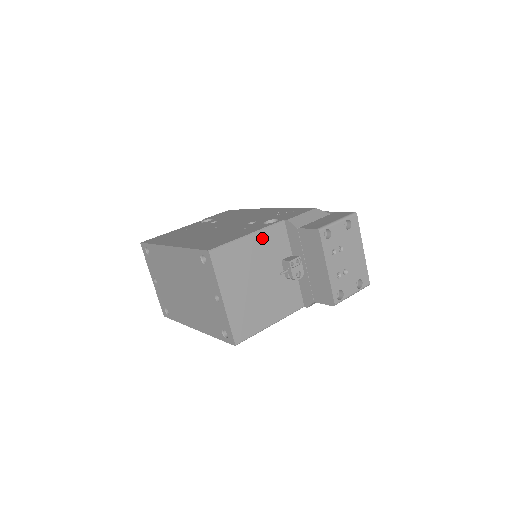
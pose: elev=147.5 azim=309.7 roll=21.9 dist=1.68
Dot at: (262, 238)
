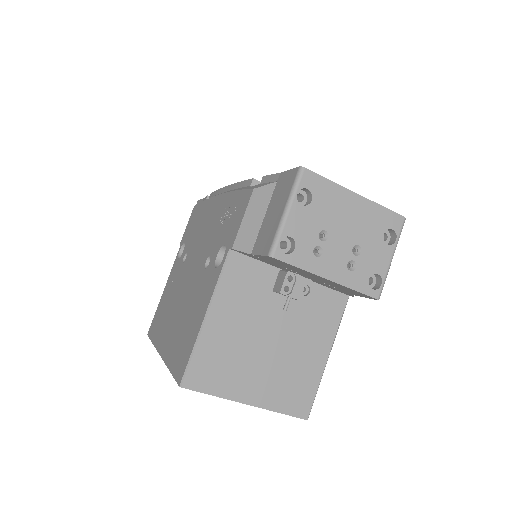
Dot at: (225, 300)
